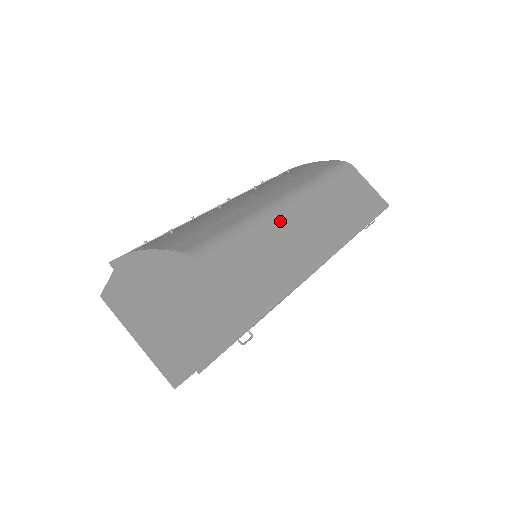
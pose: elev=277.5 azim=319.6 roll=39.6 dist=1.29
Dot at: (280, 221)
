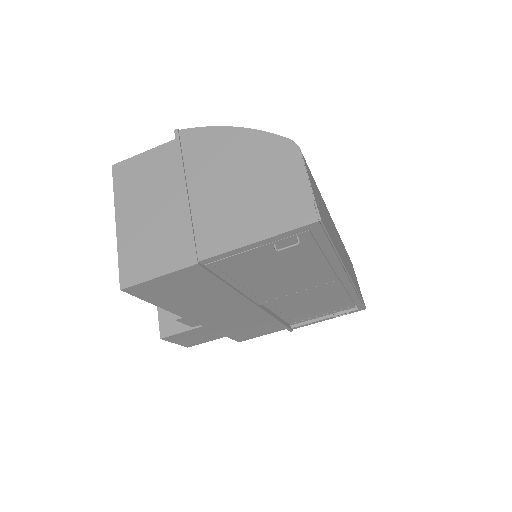
Dot at: (329, 215)
